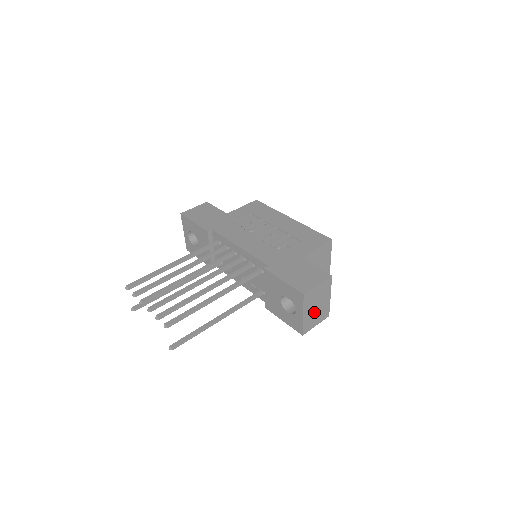
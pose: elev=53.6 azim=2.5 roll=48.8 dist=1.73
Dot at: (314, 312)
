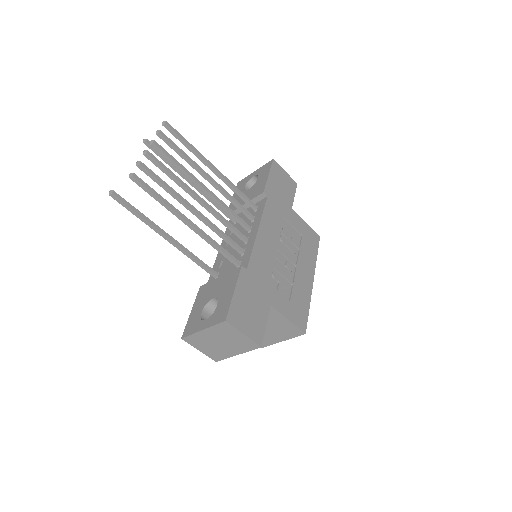
Dot at: (212, 342)
